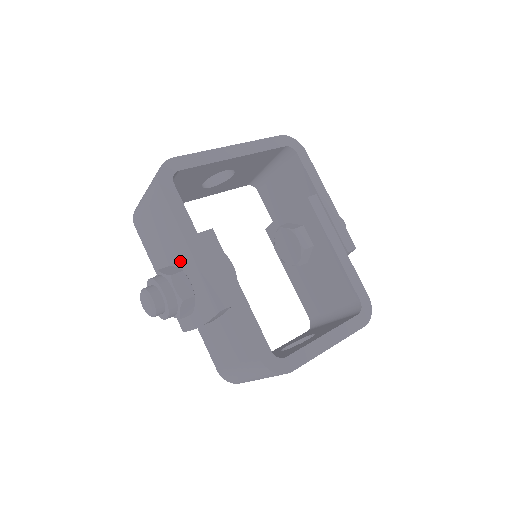
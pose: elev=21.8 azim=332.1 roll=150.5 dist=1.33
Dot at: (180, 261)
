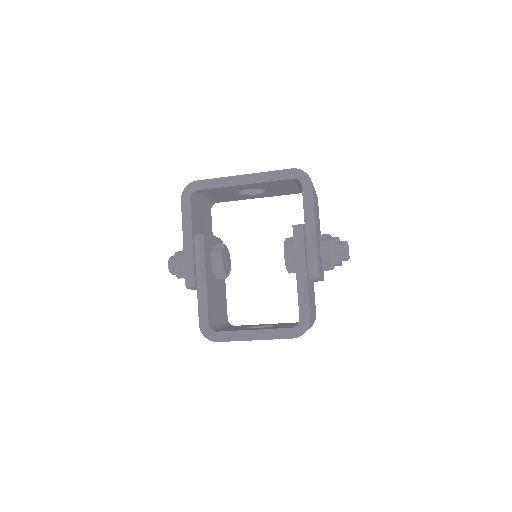
Dot at: occluded
